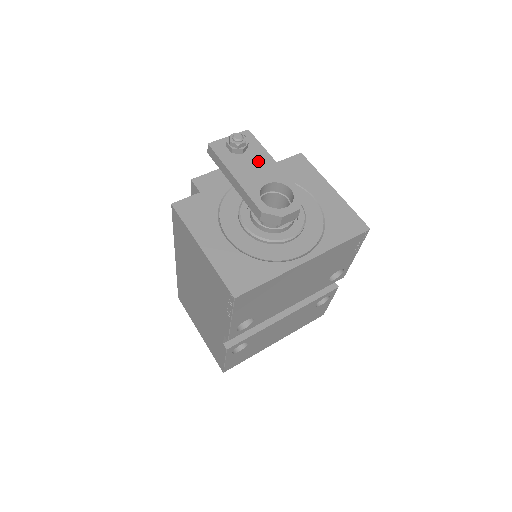
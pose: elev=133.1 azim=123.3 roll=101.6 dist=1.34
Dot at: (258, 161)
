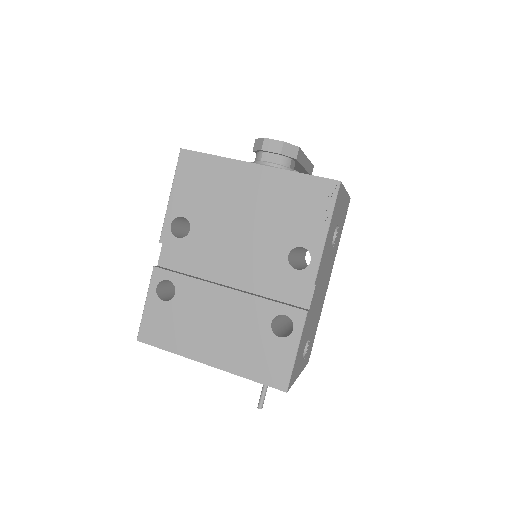
Dot at: occluded
